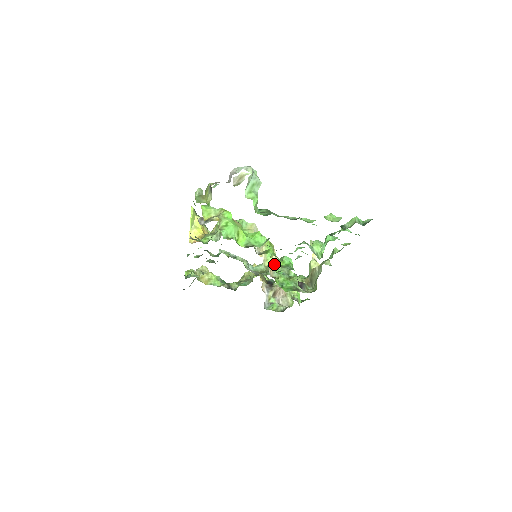
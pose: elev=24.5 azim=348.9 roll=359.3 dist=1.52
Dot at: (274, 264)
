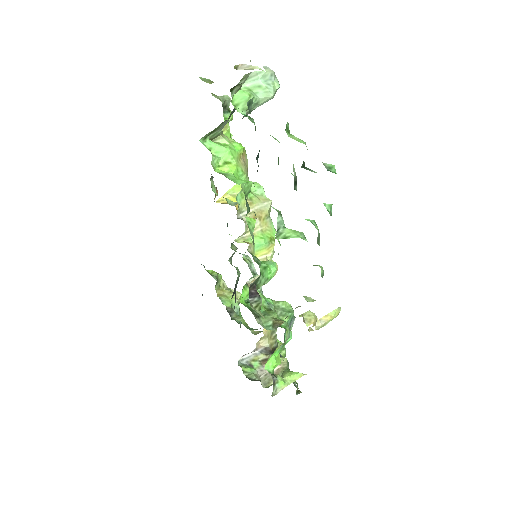
Dot at: occluded
